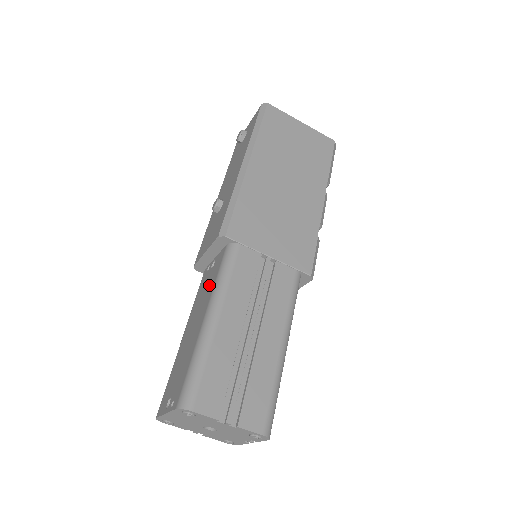
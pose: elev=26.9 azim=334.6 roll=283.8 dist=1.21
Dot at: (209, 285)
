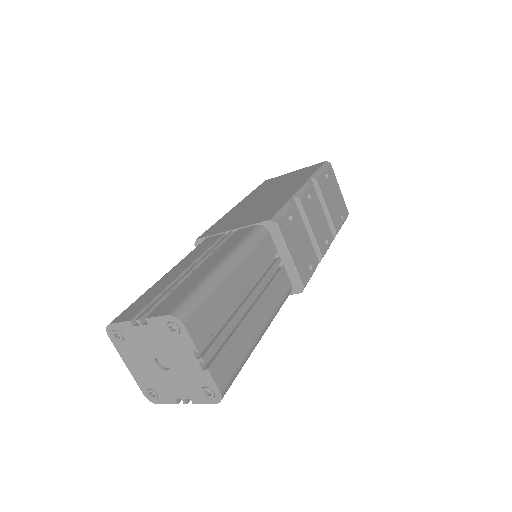
Dot at: occluded
